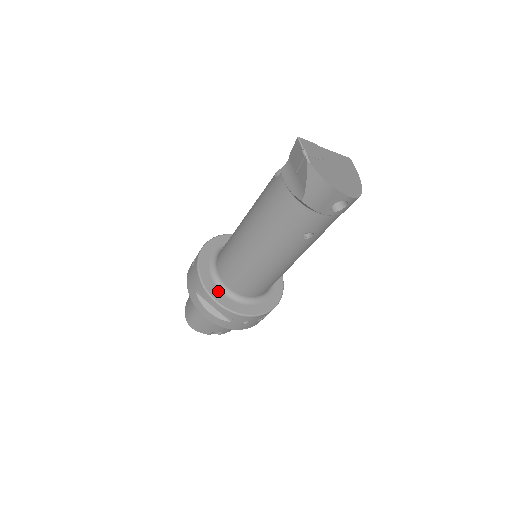
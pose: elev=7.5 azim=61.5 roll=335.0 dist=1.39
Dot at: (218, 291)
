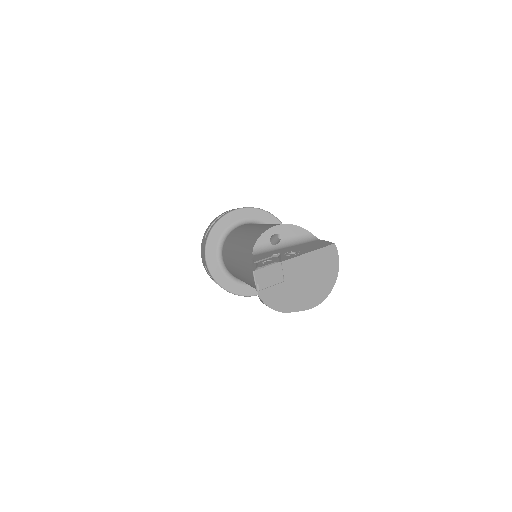
Dot at: (221, 273)
